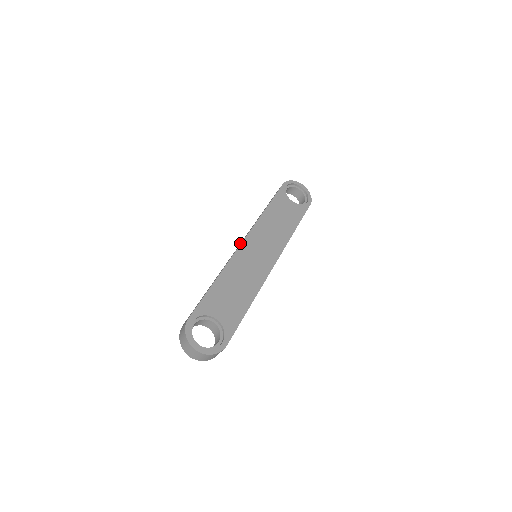
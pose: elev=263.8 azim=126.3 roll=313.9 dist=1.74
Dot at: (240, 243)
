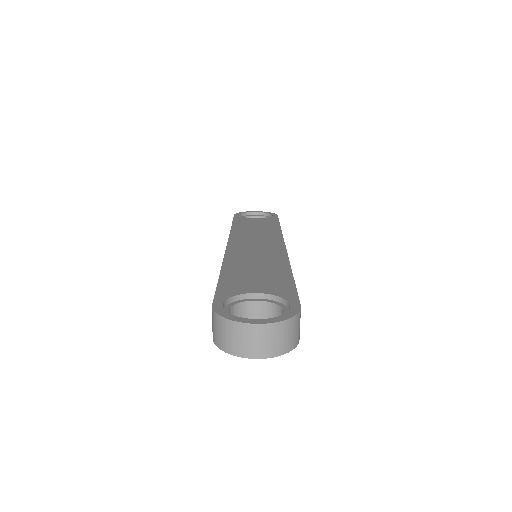
Dot at: occluded
